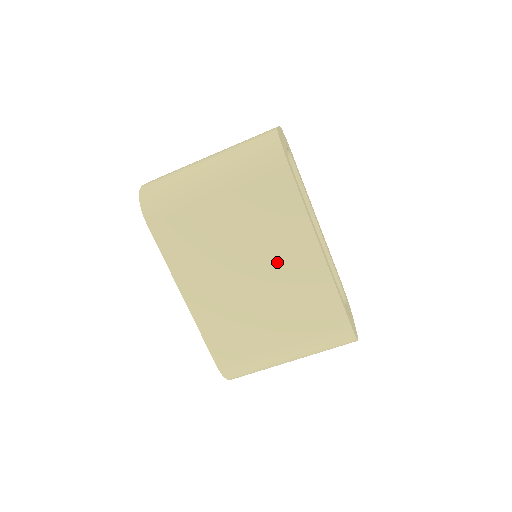
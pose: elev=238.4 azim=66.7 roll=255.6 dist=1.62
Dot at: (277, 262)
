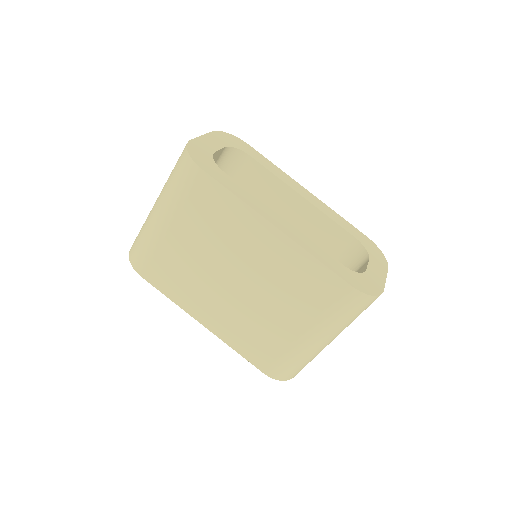
Dot at: (249, 258)
